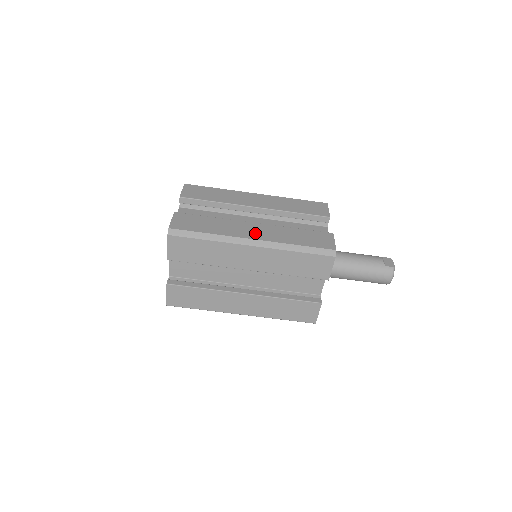
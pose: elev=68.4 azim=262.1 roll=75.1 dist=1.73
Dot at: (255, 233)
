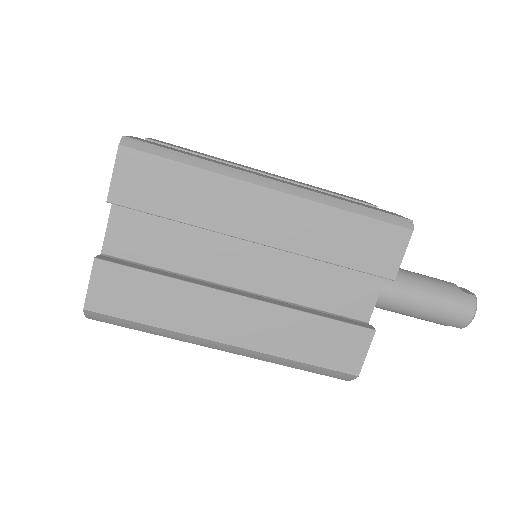
Dot at: occluded
